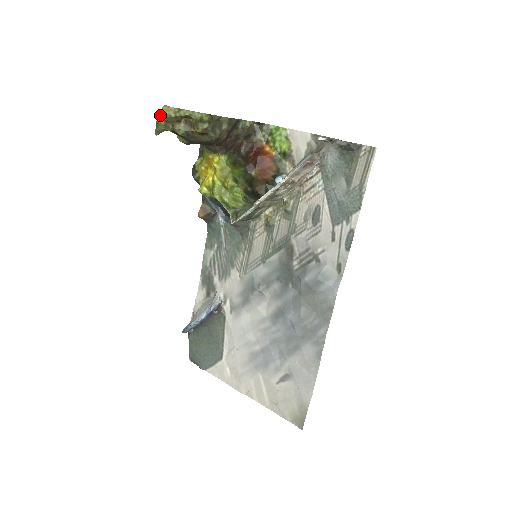
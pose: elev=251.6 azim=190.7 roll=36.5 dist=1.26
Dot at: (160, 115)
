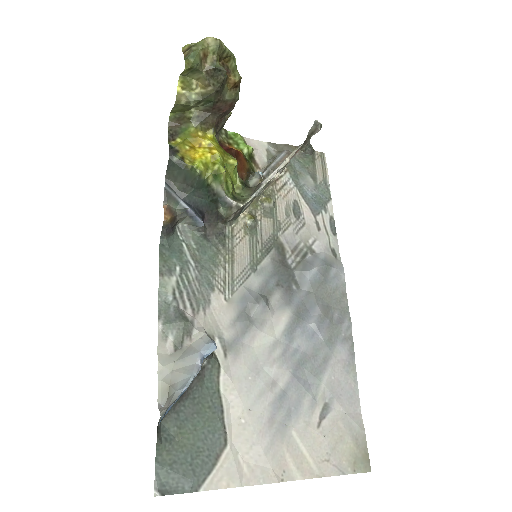
Dot at: (203, 44)
